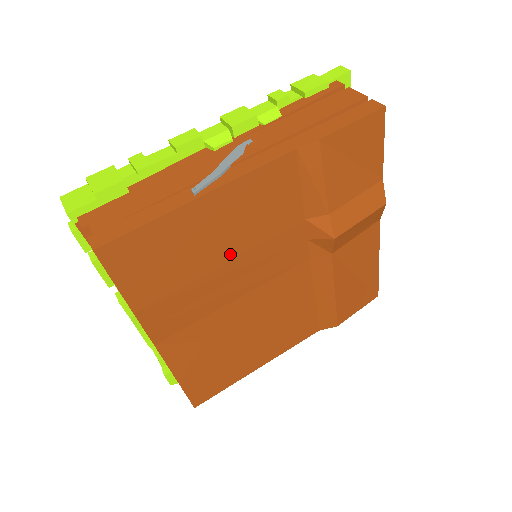
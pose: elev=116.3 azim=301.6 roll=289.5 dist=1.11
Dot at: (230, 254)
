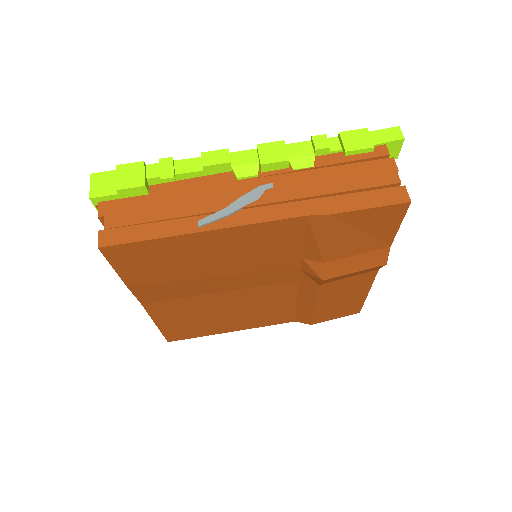
Dot at: (222, 267)
